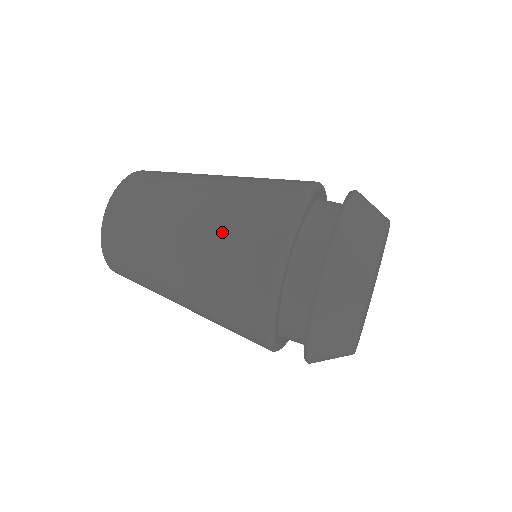
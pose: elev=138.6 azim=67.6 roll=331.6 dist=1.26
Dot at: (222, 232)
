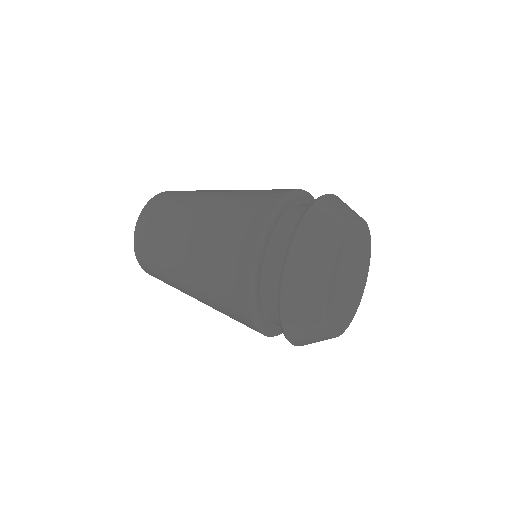
Dot at: (218, 224)
